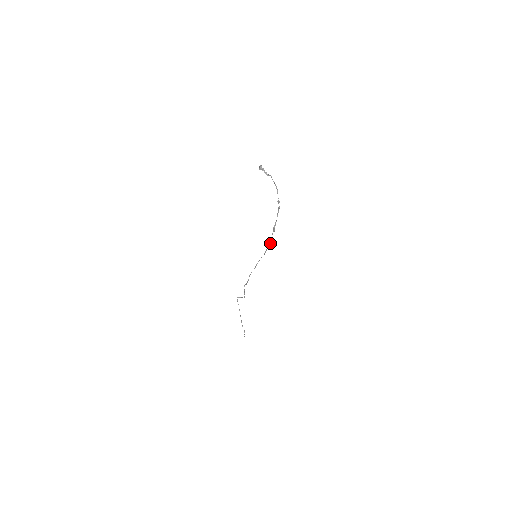
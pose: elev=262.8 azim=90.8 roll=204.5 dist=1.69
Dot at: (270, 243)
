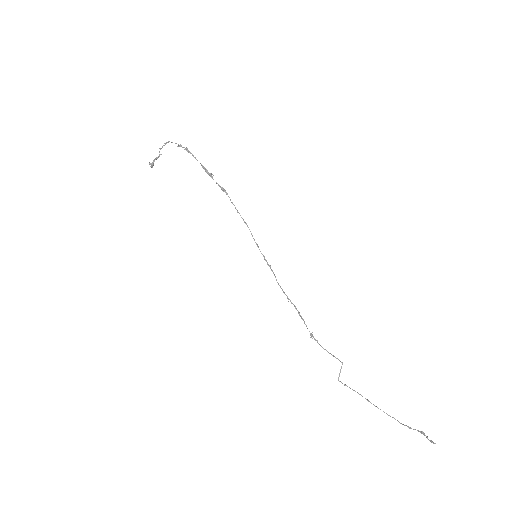
Dot at: (228, 196)
